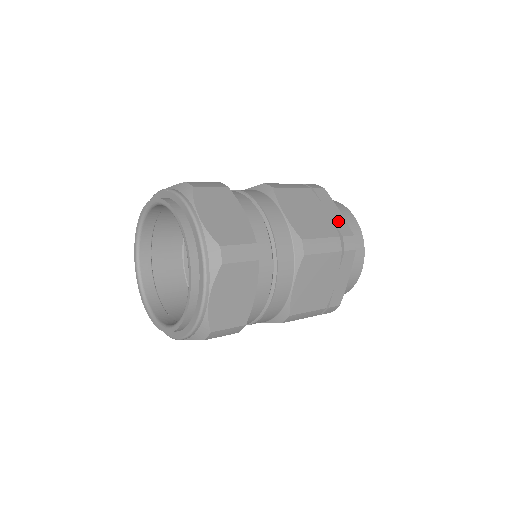
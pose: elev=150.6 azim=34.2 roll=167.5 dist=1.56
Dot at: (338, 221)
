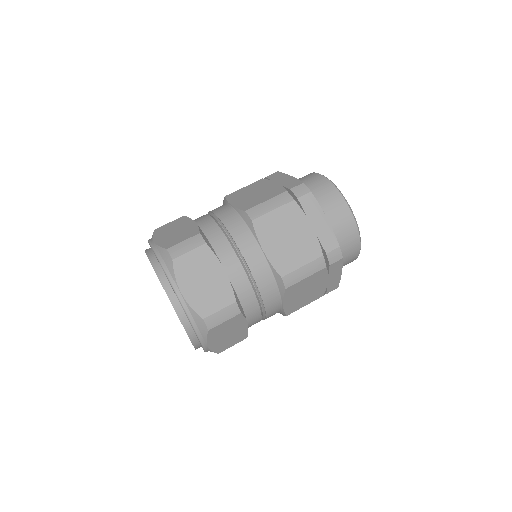
Dot at: (323, 234)
